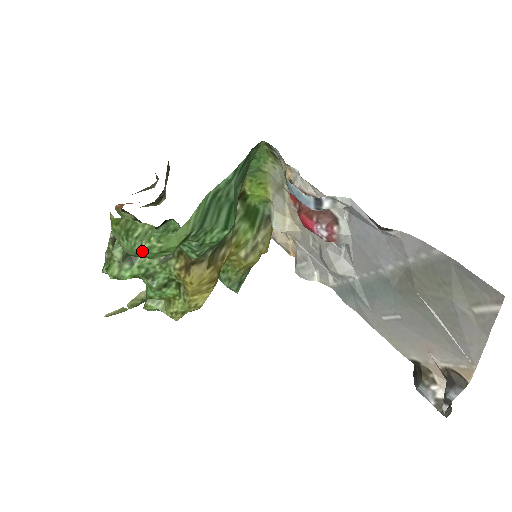
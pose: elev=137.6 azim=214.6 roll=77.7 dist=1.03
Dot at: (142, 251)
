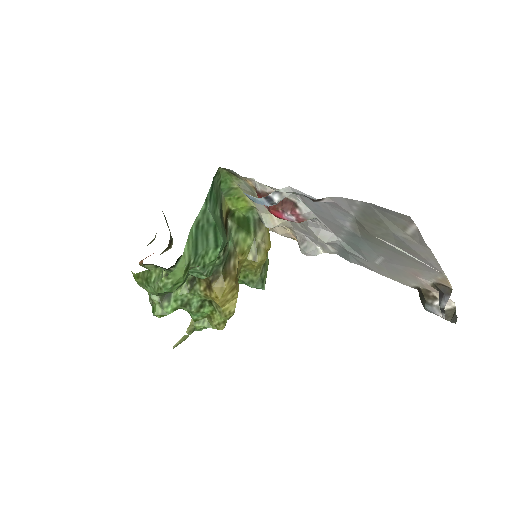
Dot at: (160, 290)
